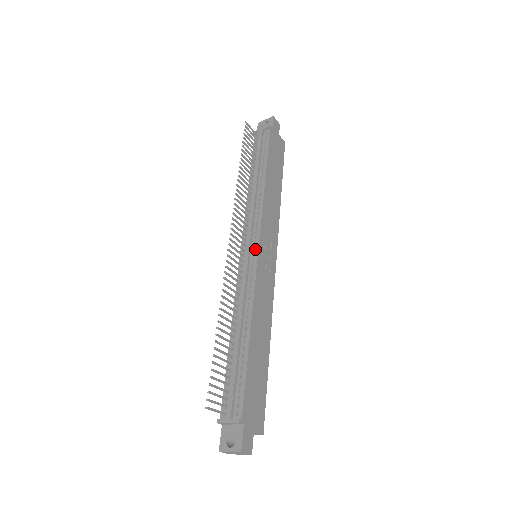
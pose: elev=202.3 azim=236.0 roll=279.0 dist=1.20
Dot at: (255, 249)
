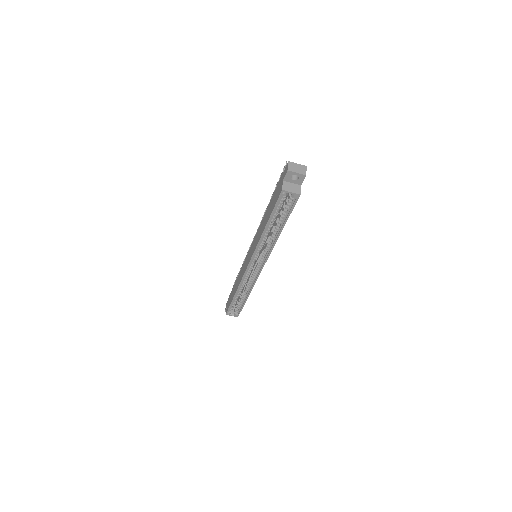
Dot at: occluded
